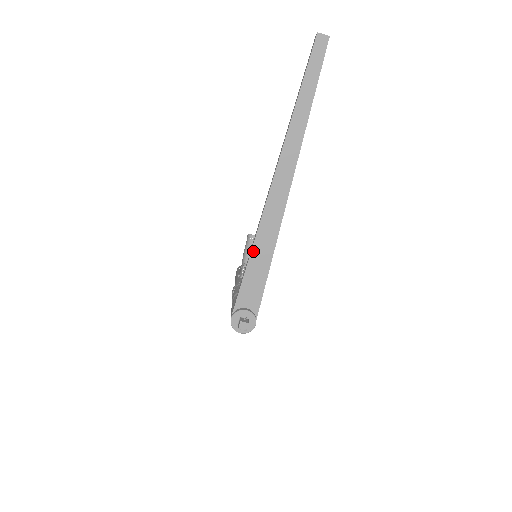
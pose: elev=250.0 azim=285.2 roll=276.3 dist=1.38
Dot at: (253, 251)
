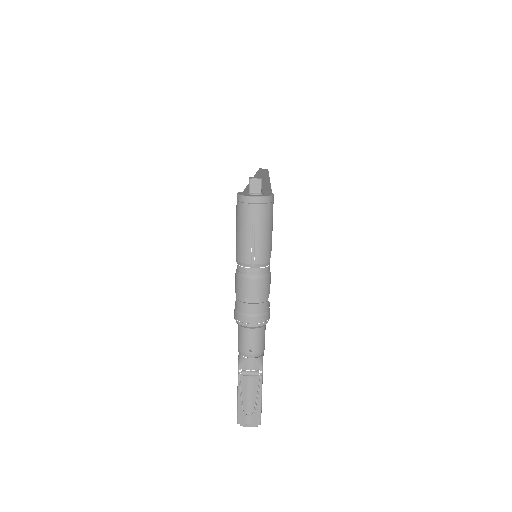
Dot at: (248, 188)
